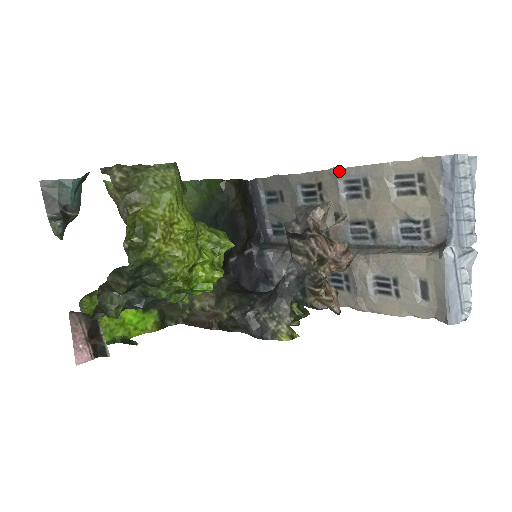
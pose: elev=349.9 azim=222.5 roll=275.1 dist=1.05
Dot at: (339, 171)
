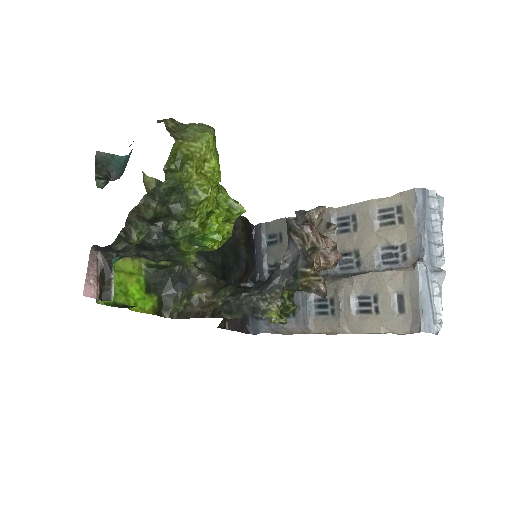
Dot at: (332, 210)
